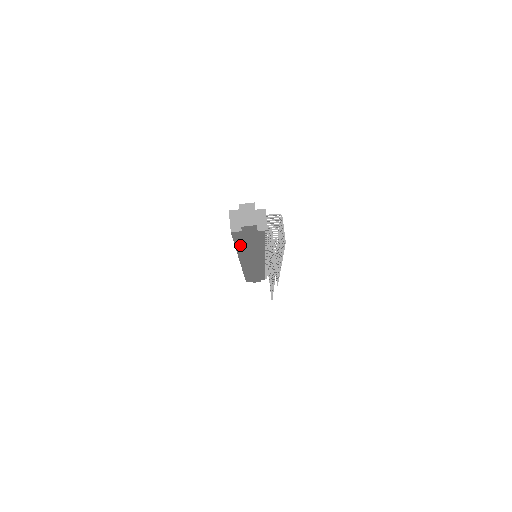
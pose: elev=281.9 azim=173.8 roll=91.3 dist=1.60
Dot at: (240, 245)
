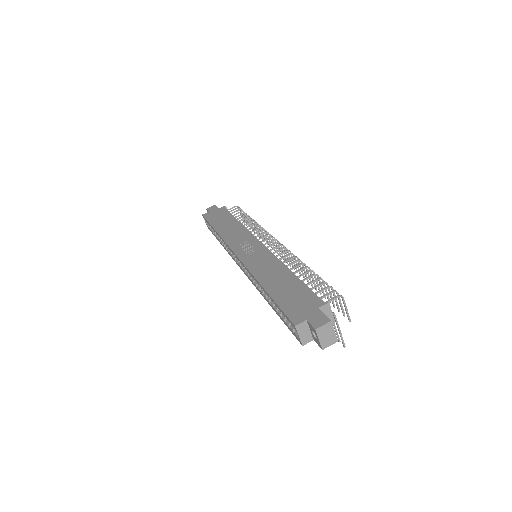
Dot at: occluded
